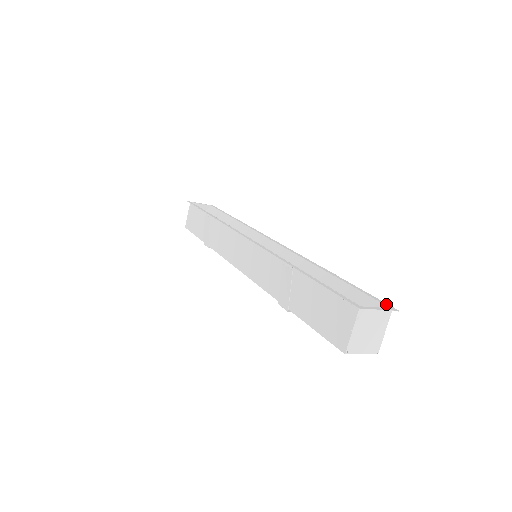
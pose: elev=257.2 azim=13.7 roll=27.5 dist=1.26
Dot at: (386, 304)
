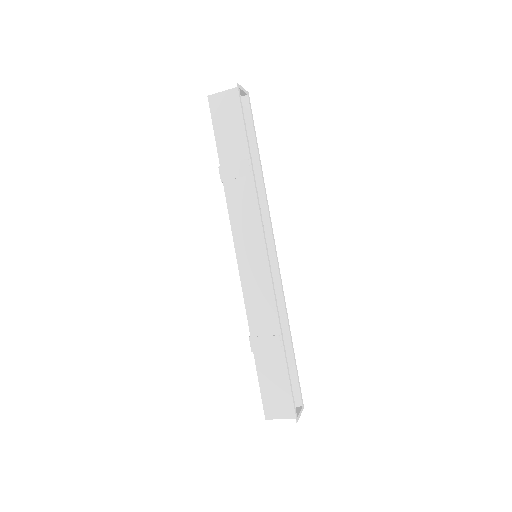
Dot at: (302, 399)
